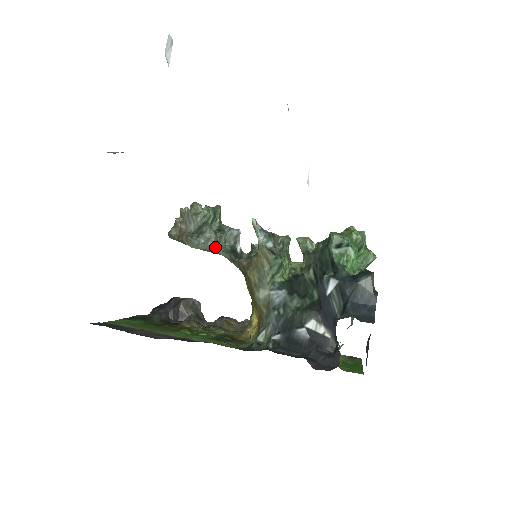
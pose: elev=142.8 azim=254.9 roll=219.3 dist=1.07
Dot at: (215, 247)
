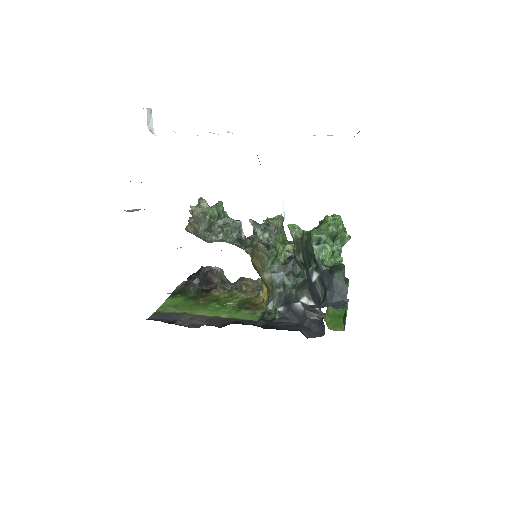
Dot at: (224, 240)
